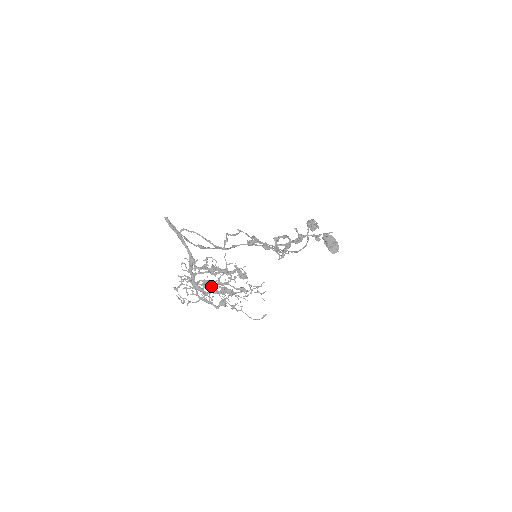
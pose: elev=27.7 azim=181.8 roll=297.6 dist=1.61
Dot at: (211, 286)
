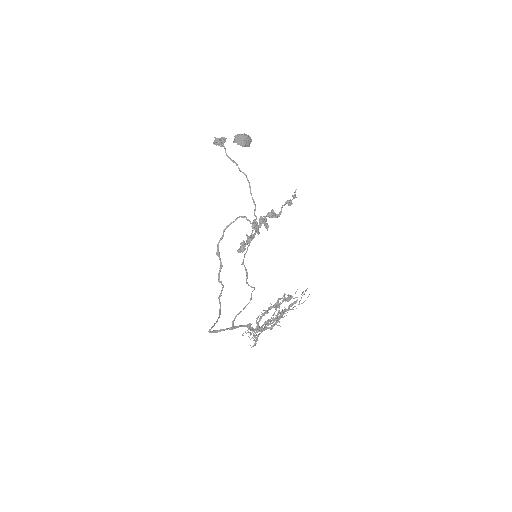
Dot at: occluded
